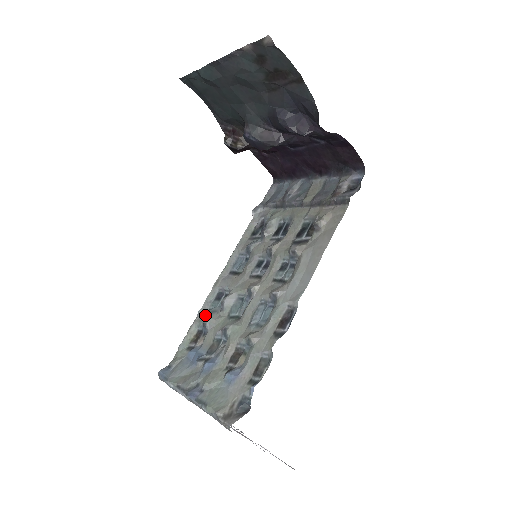
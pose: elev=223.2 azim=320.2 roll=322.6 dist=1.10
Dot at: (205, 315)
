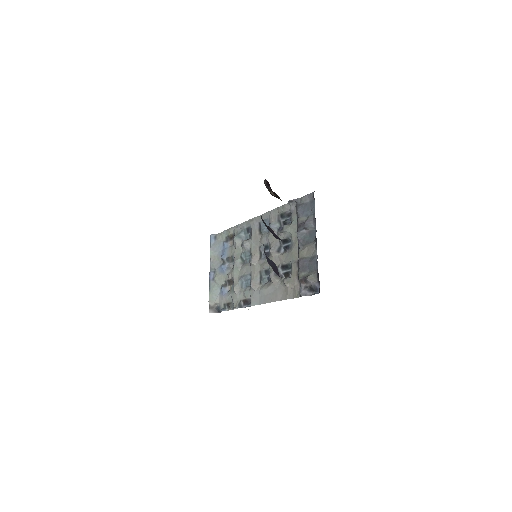
Dot at: (236, 236)
